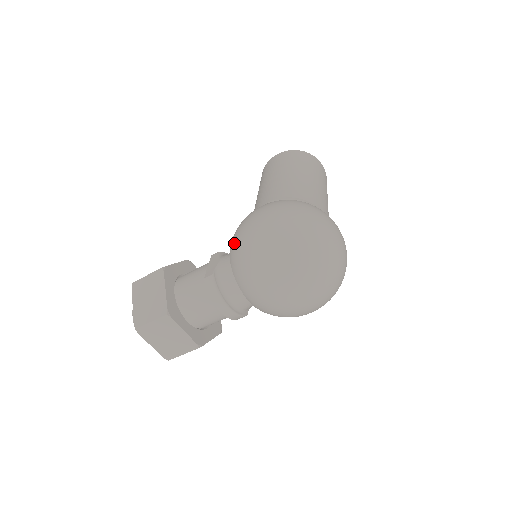
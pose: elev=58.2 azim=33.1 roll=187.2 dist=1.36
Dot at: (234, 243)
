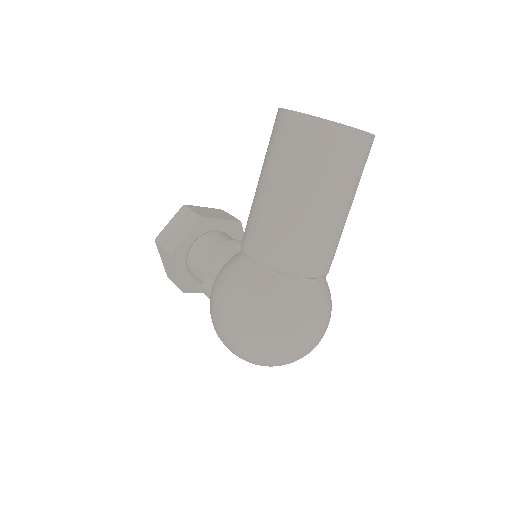
Dot at: occluded
